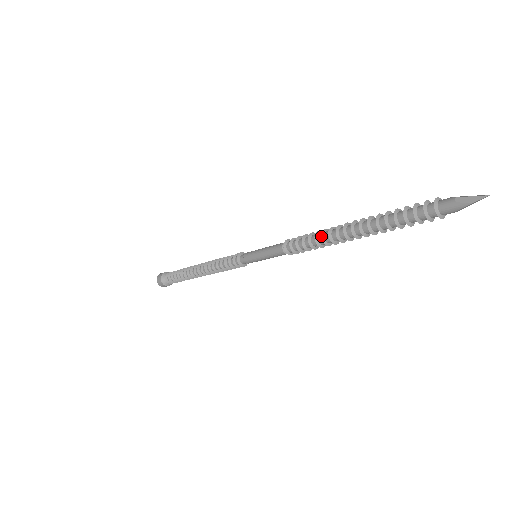
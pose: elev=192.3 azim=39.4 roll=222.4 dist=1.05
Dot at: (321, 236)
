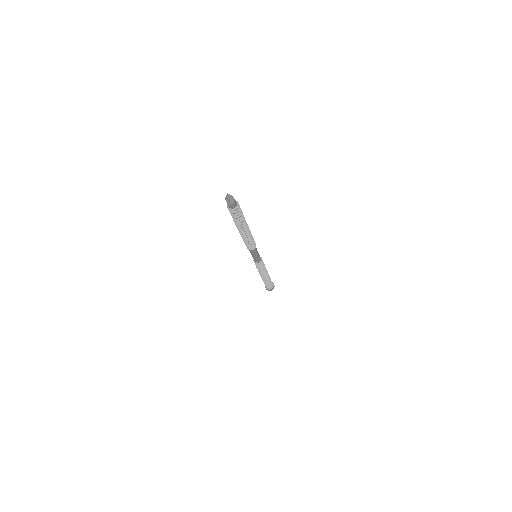
Dot at: occluded
